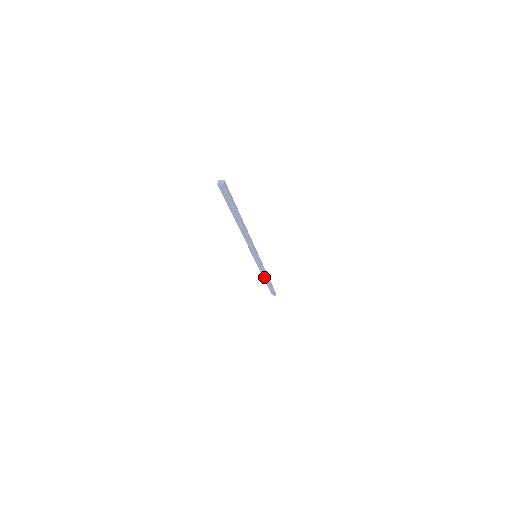
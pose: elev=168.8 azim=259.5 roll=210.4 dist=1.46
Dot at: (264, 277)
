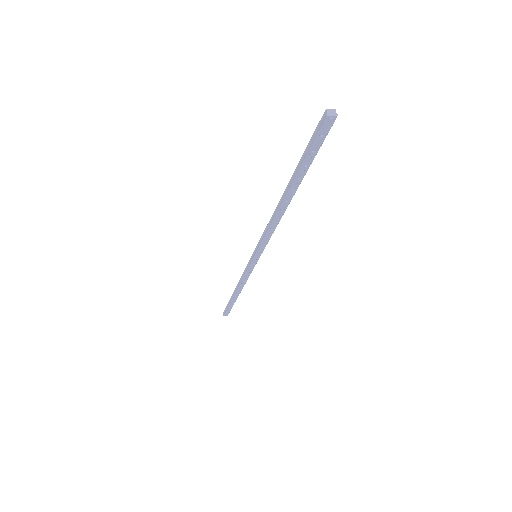
Dot at: (238, 289)
